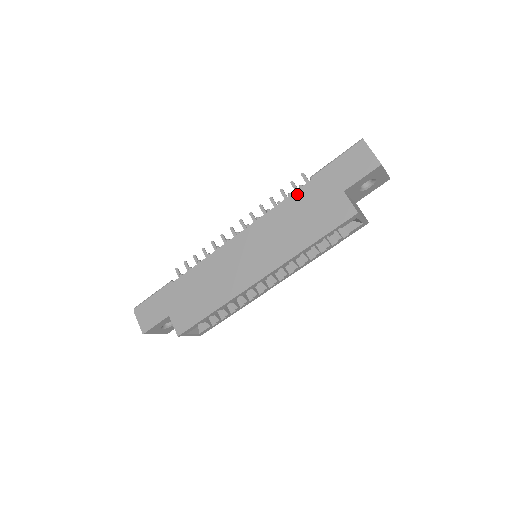
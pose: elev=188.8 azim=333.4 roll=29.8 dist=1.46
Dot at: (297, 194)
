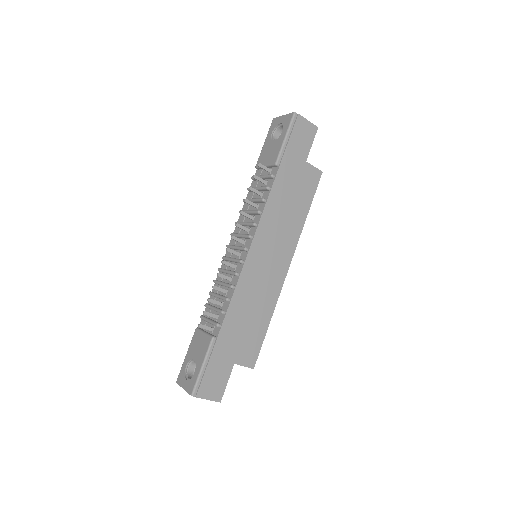
Dot at: (276, 184)
